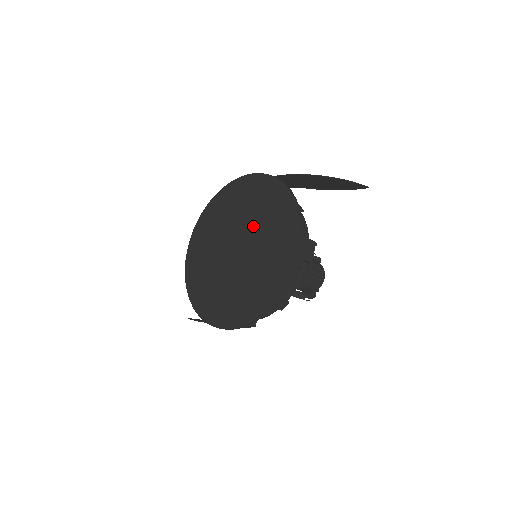
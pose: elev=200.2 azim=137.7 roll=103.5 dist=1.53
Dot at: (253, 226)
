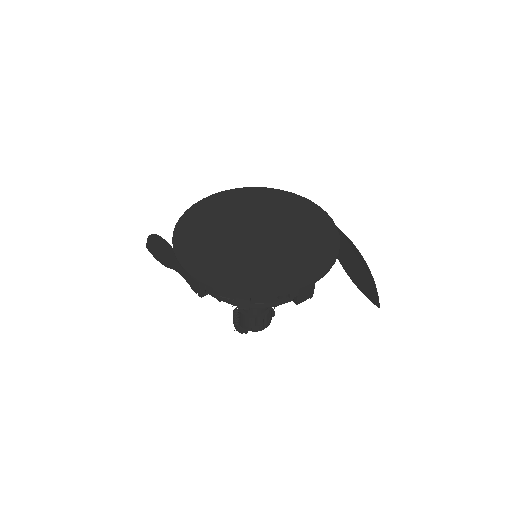
Dot at: (286, 235)
